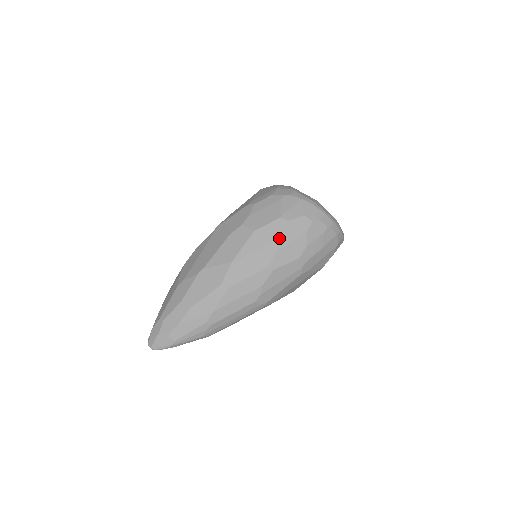
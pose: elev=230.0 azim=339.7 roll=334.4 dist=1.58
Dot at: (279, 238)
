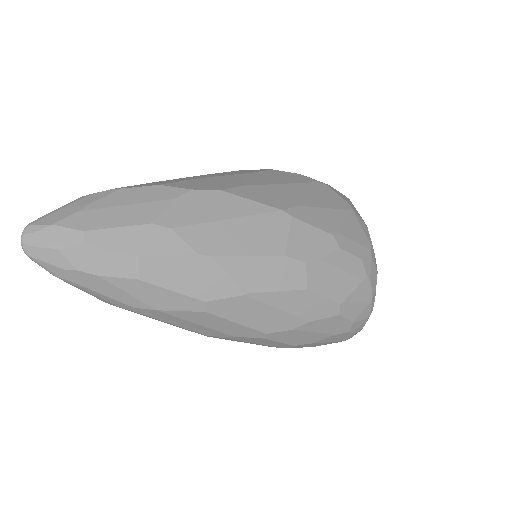
Dot at: (312, 321)
